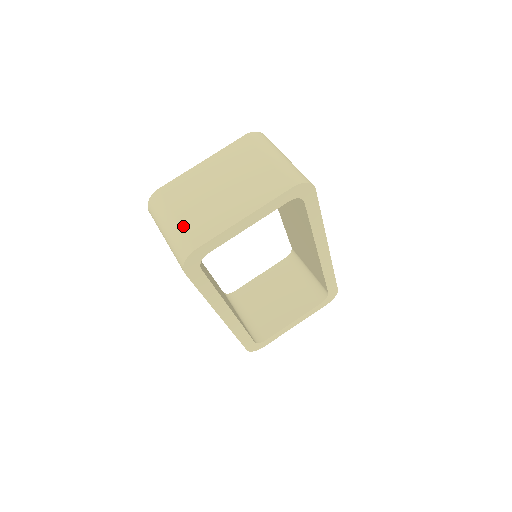
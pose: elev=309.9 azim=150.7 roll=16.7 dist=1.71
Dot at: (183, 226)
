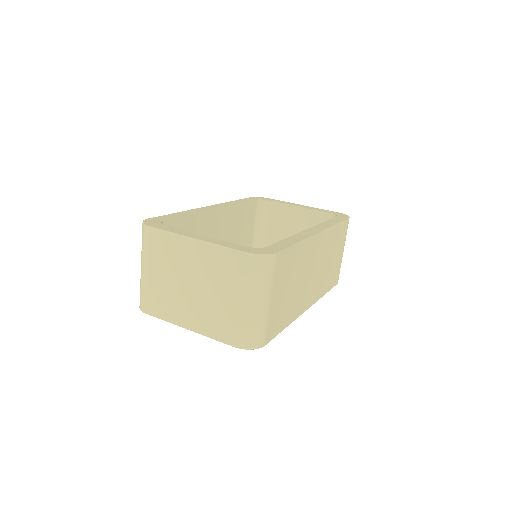
Dot at: (148, 286)
